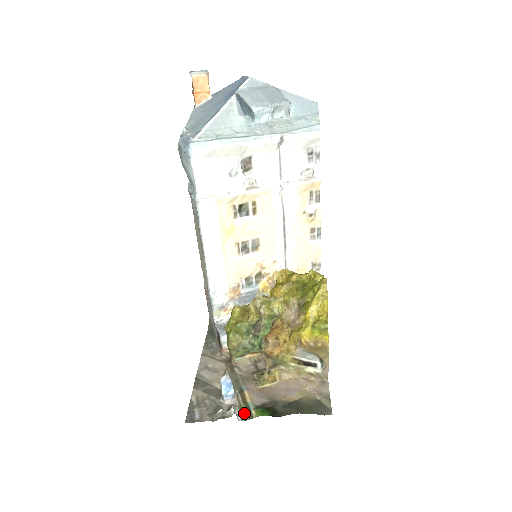
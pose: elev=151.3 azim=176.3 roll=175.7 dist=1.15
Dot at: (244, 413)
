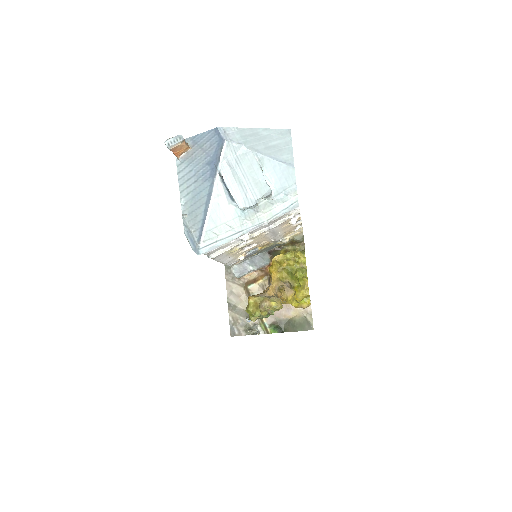
Dot at: (263, 329)
